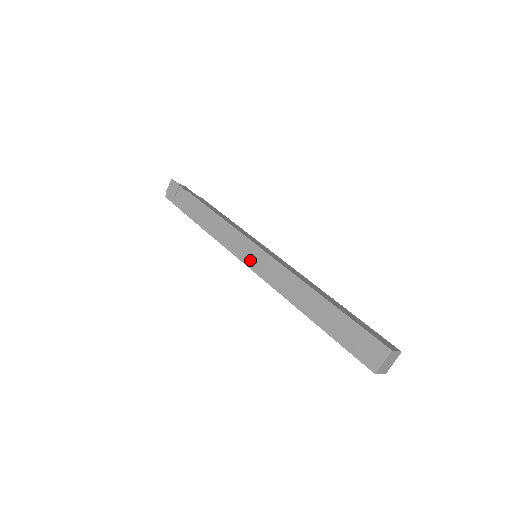
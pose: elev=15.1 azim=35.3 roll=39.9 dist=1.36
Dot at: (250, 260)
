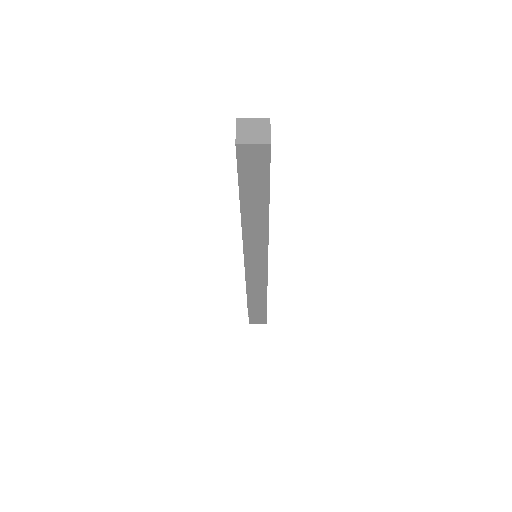
Dot at: occluded
